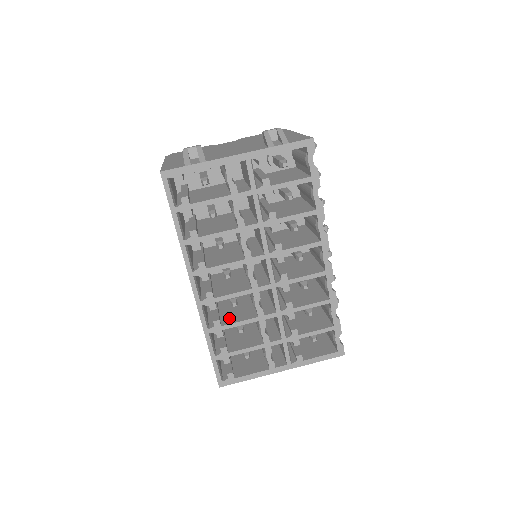
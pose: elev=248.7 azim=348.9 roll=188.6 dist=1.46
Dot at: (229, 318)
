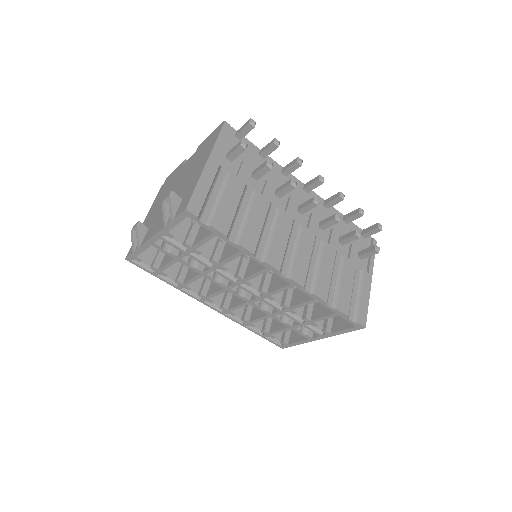
Dot at: (256, 311)
